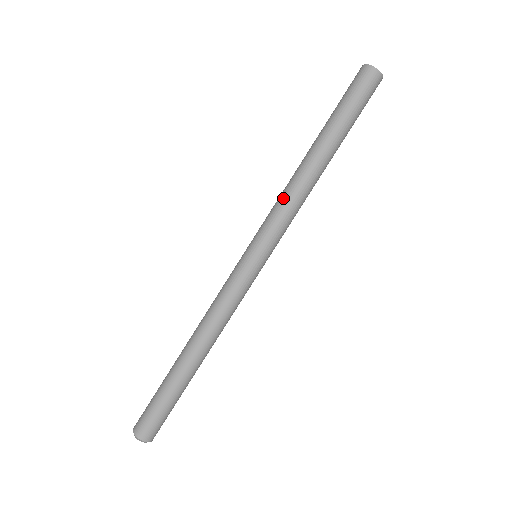
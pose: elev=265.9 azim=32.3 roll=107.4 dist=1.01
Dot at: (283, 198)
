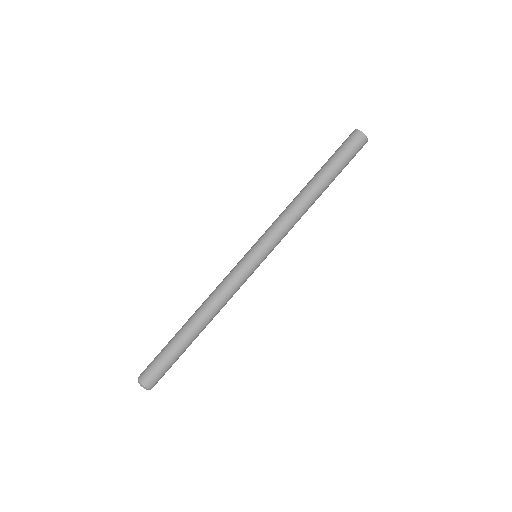
Dot at: (284, 216)
